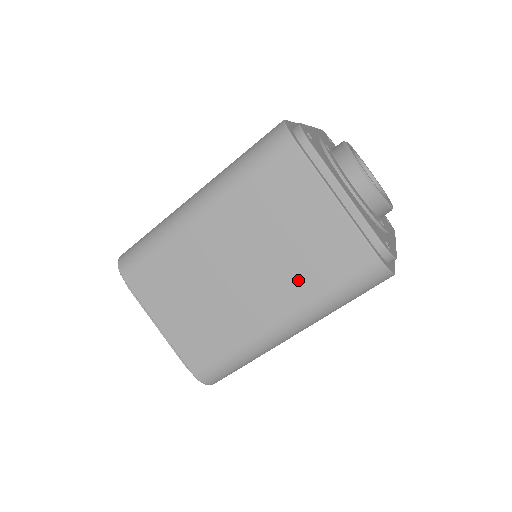
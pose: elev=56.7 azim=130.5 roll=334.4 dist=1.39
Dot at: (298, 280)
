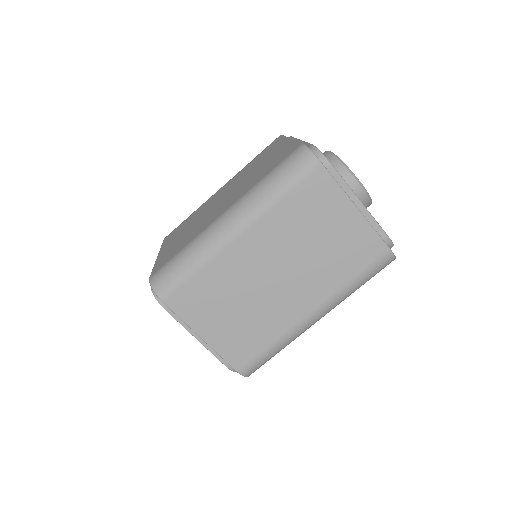
Dot at: (328, 276)
